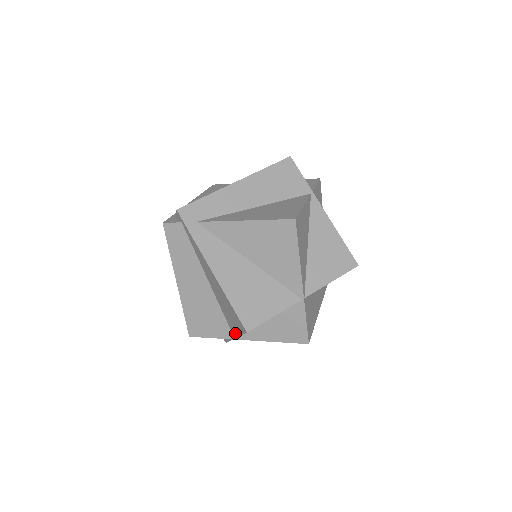
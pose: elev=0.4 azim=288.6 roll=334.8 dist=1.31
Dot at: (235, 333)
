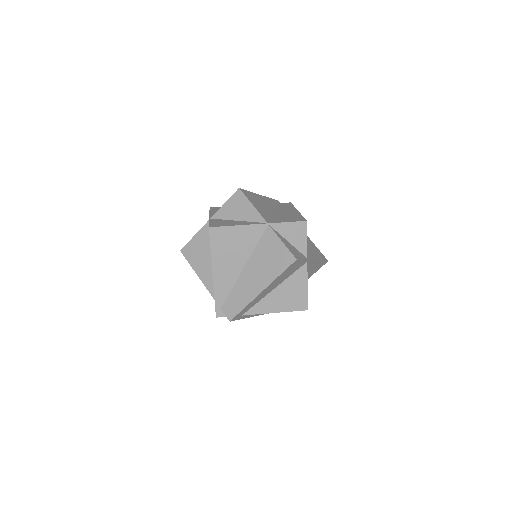
Dot at: occluded
